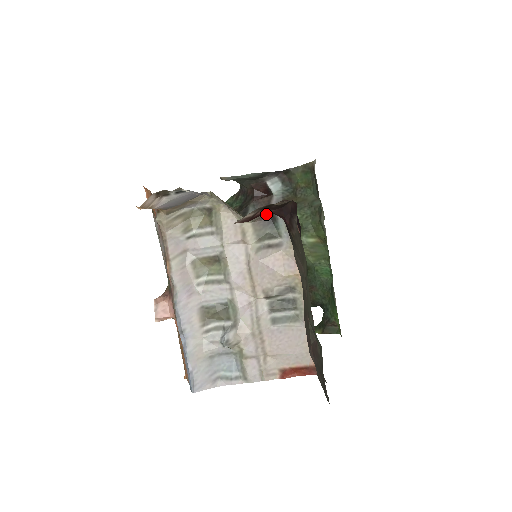
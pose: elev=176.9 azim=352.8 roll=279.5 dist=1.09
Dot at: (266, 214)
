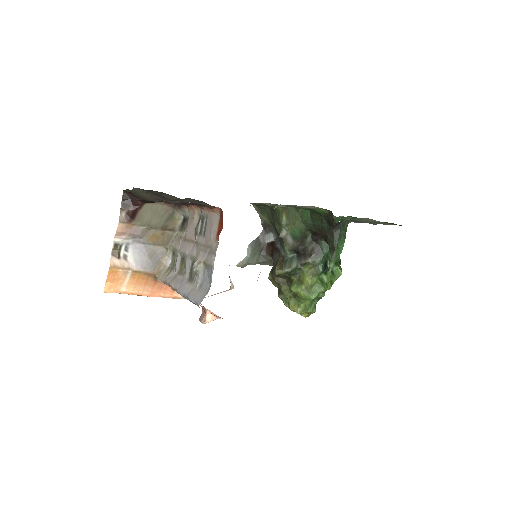
Dot at: (182, 222)
